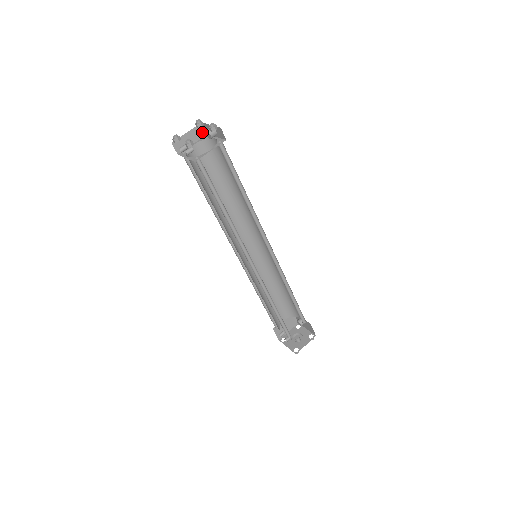
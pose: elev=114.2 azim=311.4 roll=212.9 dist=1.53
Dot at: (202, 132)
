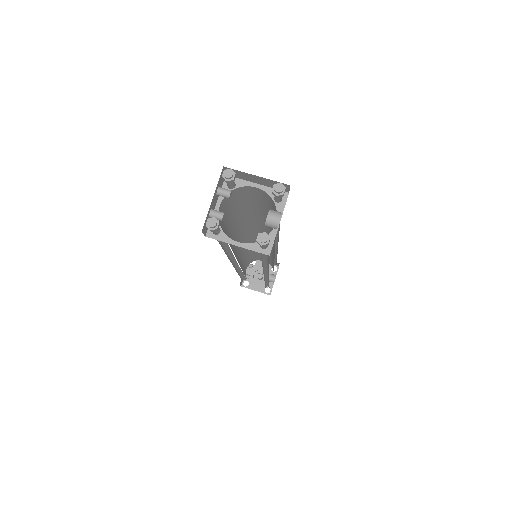
Dot at: occluded
